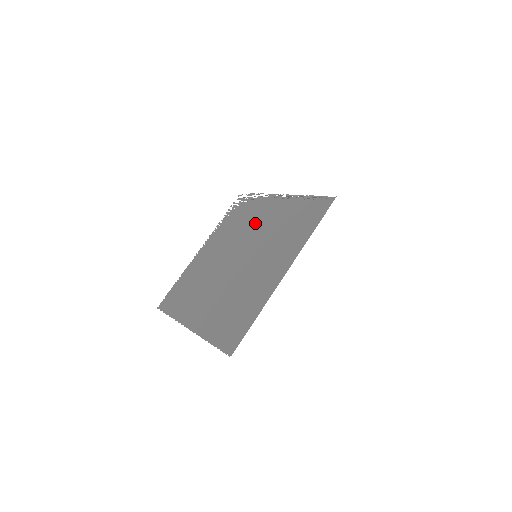
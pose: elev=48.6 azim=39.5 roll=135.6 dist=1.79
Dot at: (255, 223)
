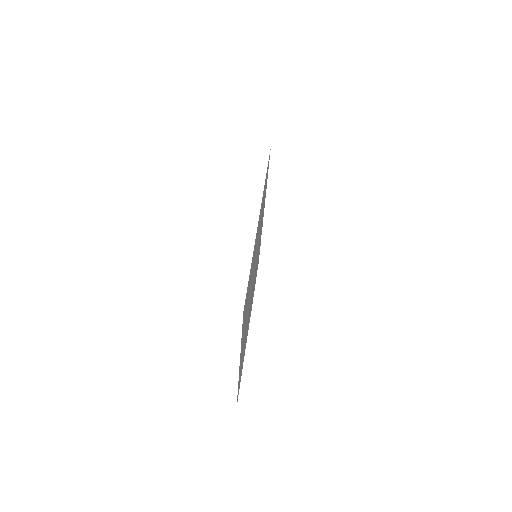
Dot at: occluded
